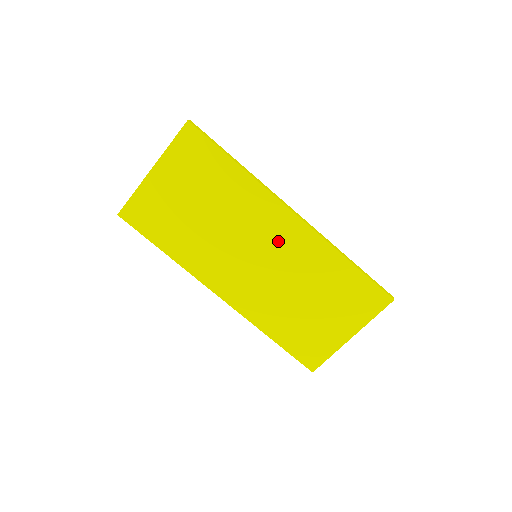
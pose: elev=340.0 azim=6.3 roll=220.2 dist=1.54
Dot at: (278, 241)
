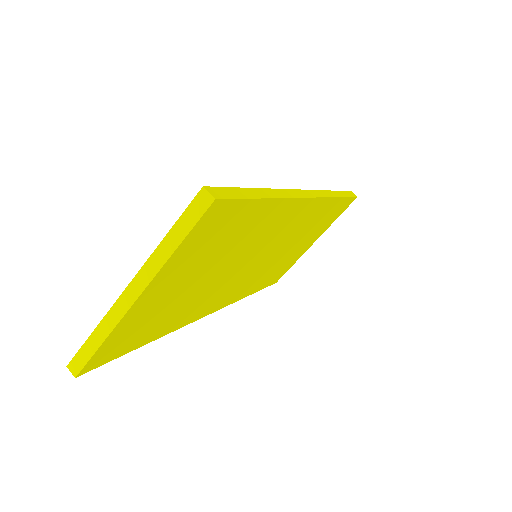
Dot at: (287, 231)
